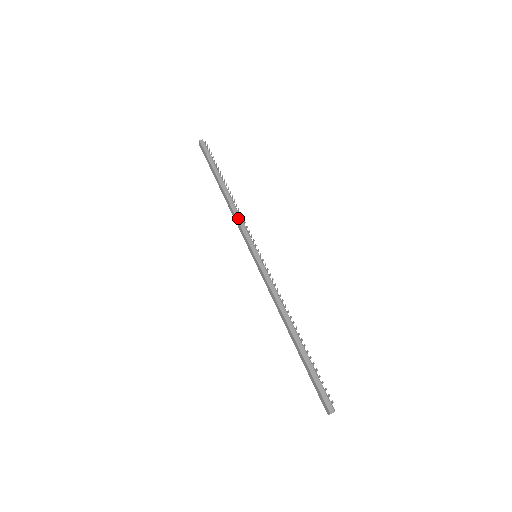
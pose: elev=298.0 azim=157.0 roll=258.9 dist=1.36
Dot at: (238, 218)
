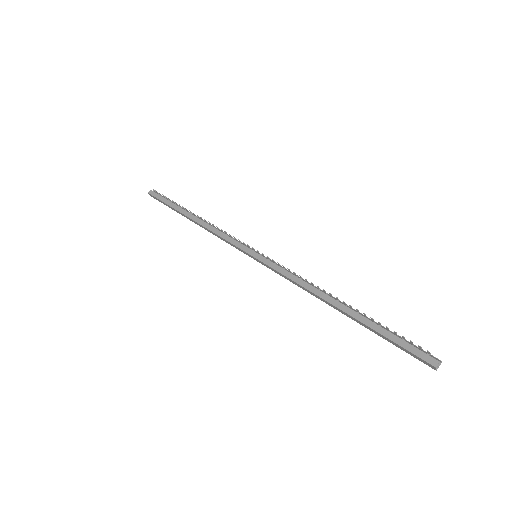
Dot at: (218, 233)
